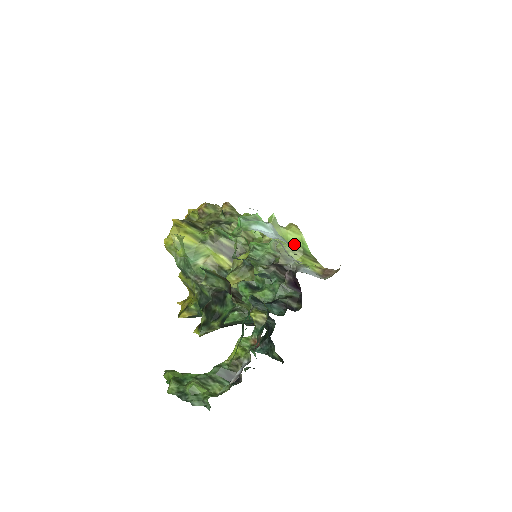
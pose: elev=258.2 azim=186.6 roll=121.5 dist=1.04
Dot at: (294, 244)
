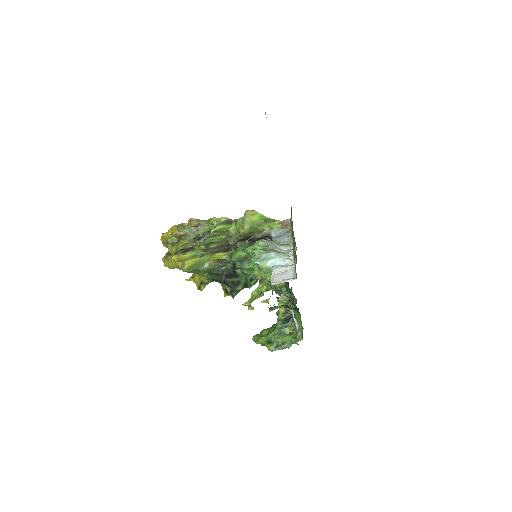
Dot at: (258, 222)
